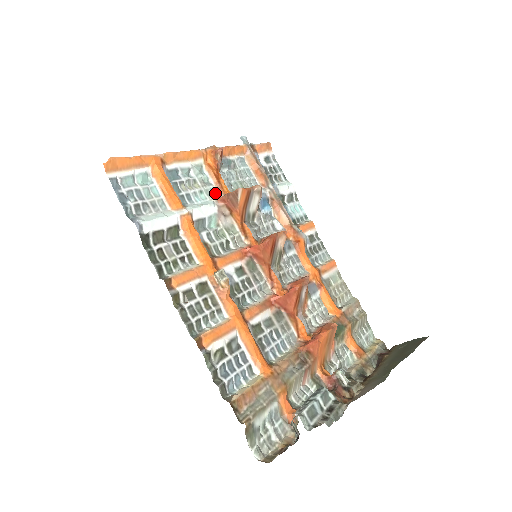
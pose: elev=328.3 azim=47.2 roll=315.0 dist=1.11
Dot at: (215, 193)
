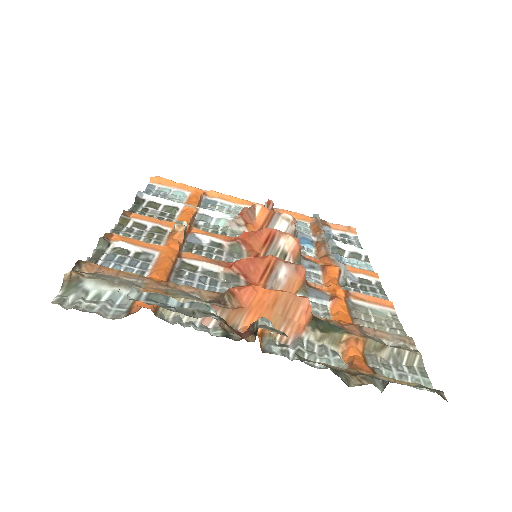
Dot at: occluded
